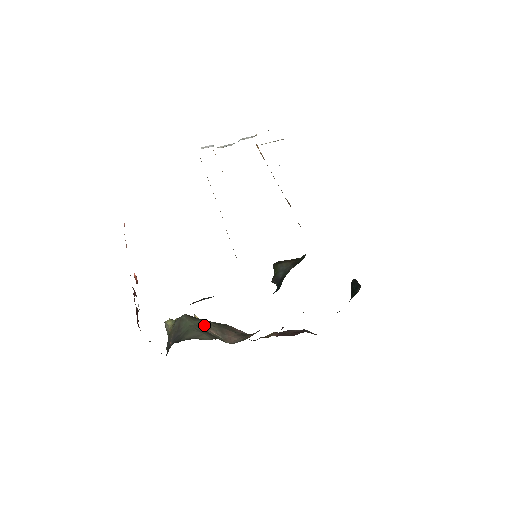
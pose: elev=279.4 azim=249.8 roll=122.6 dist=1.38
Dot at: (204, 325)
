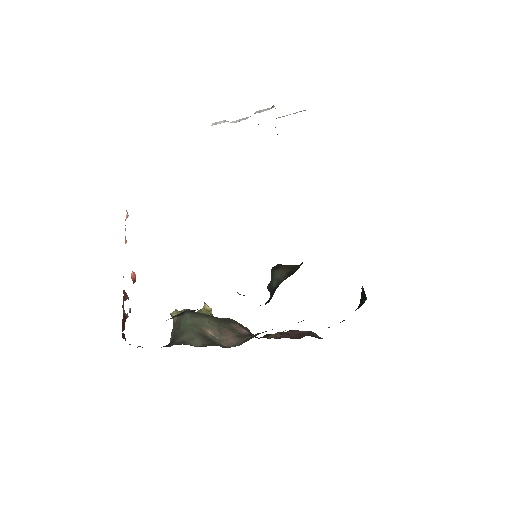
Dot at: (203, 324)
